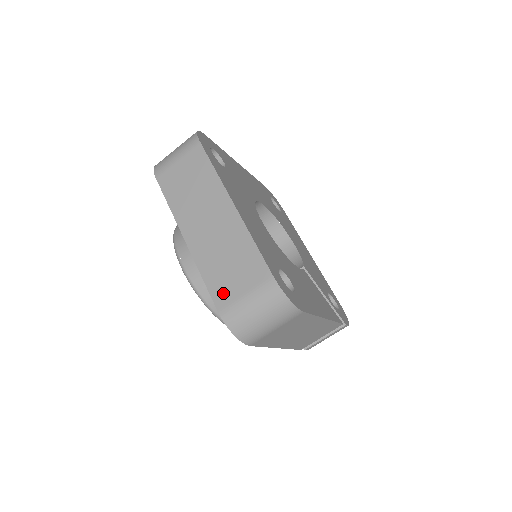
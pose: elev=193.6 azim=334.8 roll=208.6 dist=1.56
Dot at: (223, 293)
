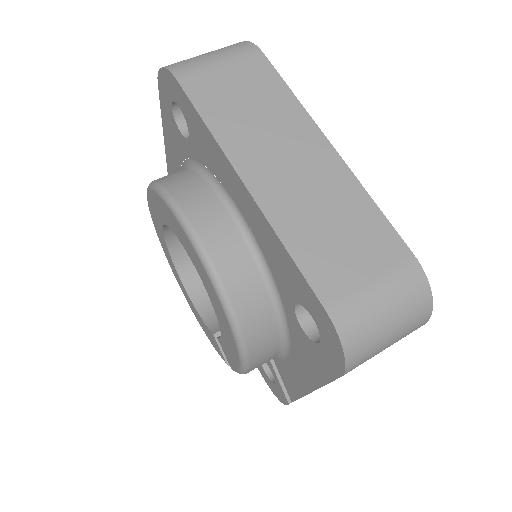
Dot at: (330, 276)
